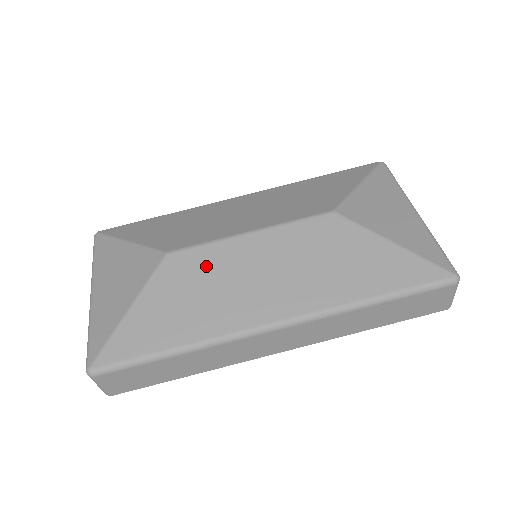
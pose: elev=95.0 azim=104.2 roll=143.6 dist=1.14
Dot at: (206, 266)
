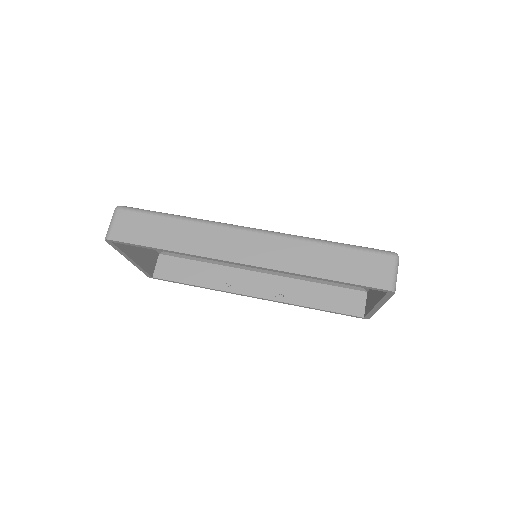
Dot at: occluded
